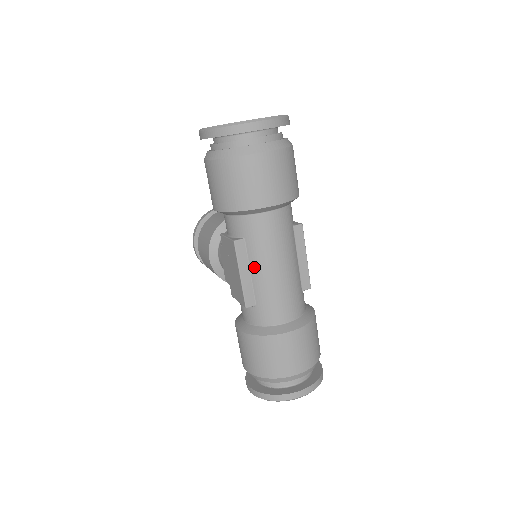
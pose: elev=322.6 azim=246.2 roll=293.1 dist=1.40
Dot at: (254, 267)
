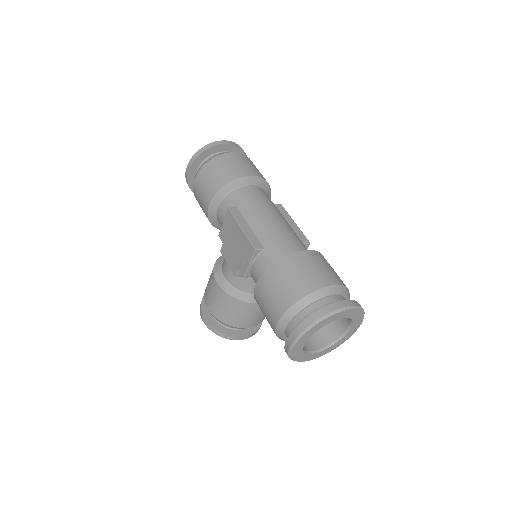
Dot at: (251, 221)
